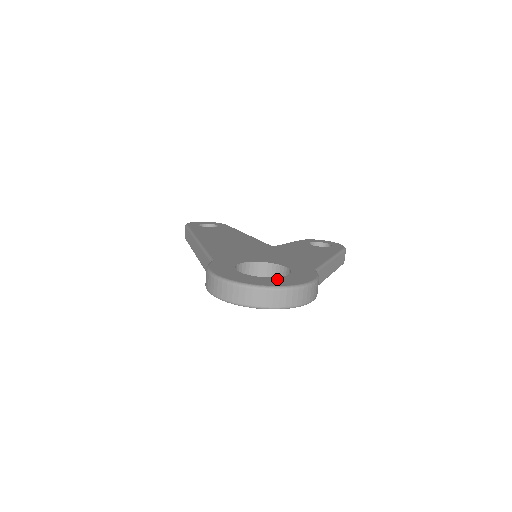
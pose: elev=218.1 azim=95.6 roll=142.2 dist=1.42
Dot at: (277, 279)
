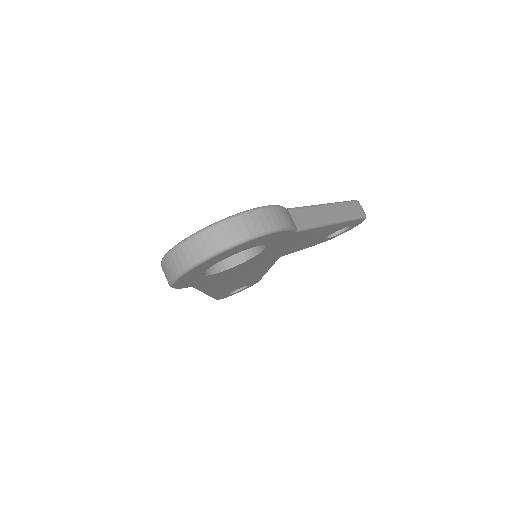
Dot at: occluded
